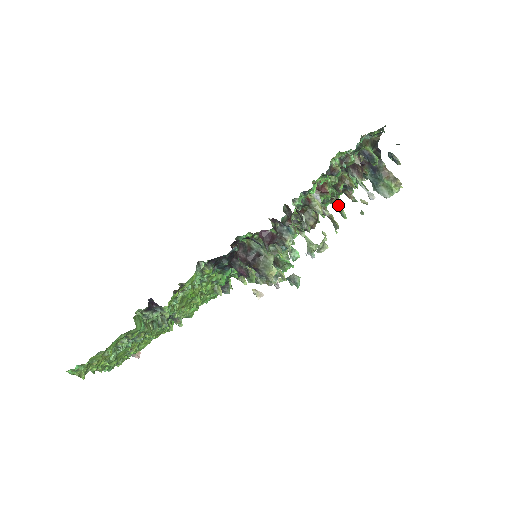
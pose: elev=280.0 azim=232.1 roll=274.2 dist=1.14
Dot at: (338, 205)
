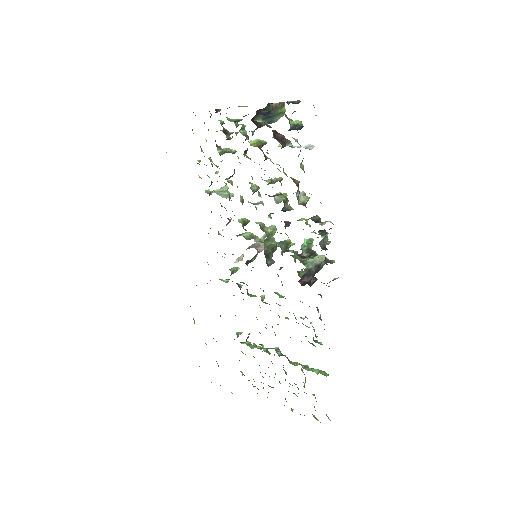
Dot at: (226, 151)
